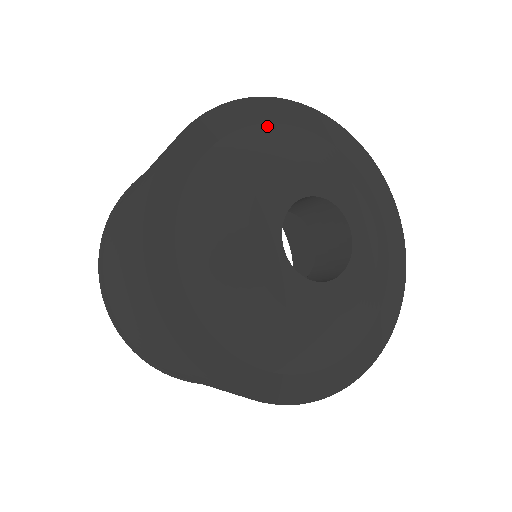
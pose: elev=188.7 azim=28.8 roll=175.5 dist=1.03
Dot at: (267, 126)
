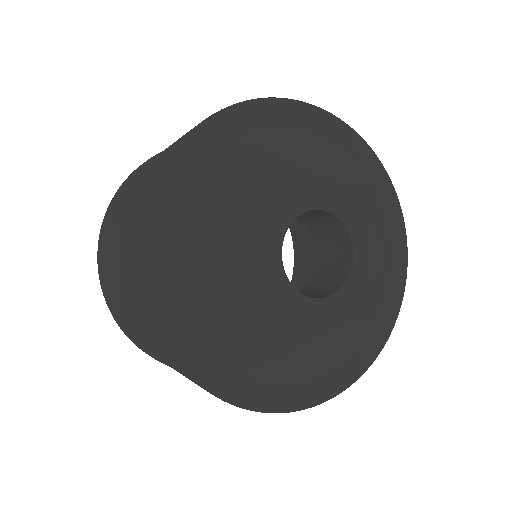
Dot at: (288, 130)
